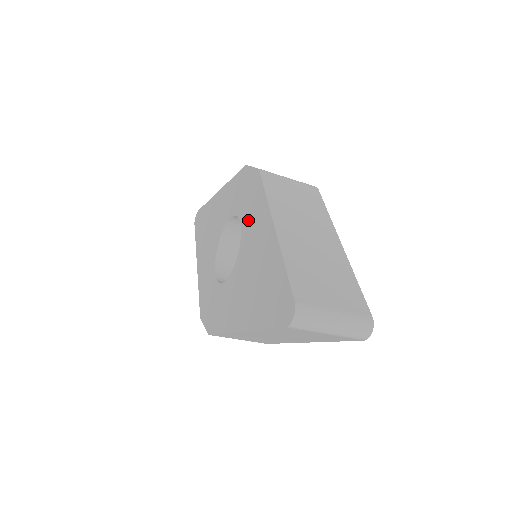
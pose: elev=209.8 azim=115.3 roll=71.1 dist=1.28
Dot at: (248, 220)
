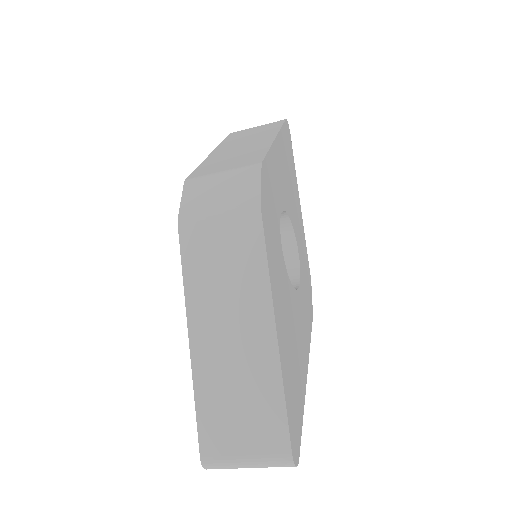
Dot at: occluded
